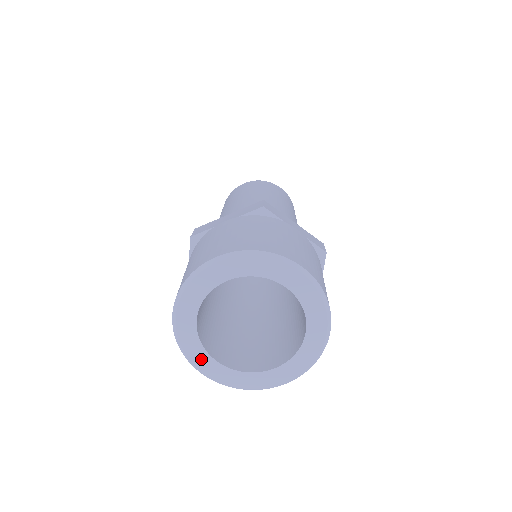
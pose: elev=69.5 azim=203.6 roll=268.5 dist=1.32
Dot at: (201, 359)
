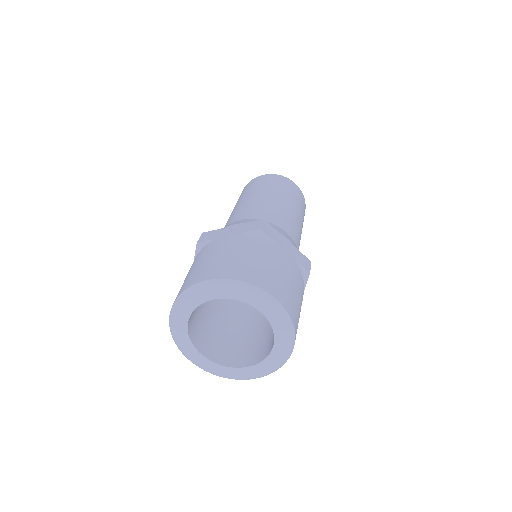
Dot at: (189, 350)
